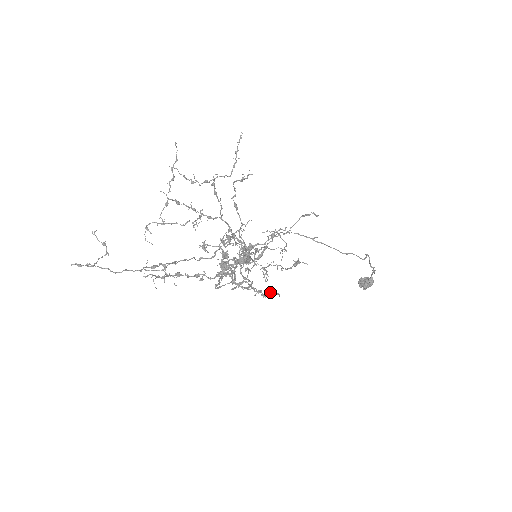
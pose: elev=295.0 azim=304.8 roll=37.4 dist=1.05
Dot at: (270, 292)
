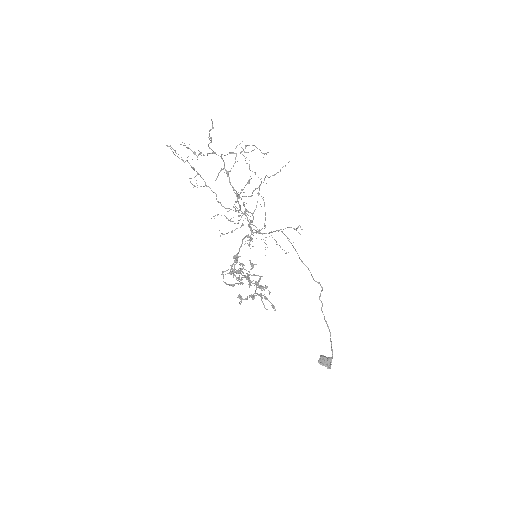
Dot at: occluded
